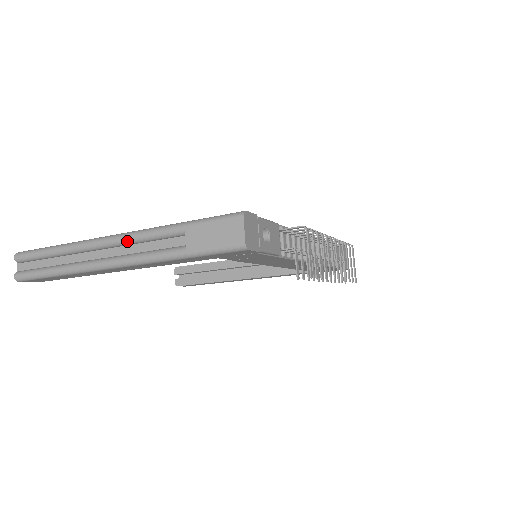
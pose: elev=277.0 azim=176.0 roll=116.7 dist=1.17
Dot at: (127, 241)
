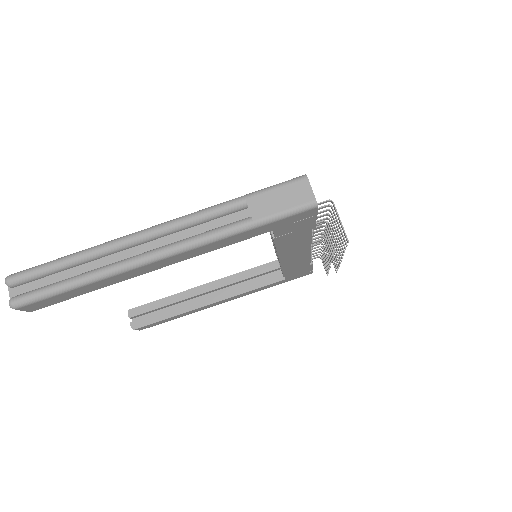
Dot at: (176, 227)
